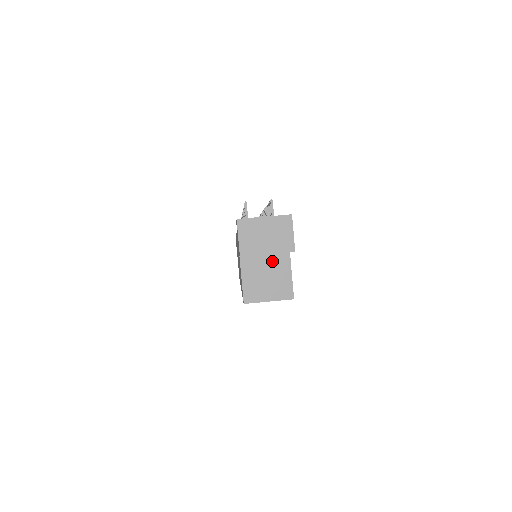
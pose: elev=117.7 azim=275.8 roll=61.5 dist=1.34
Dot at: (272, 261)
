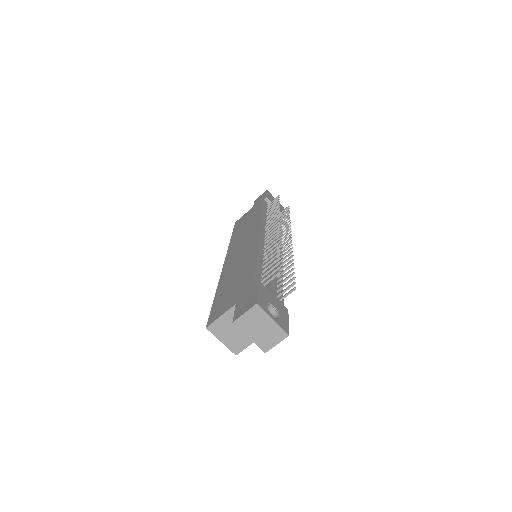
Dot at: occluded
